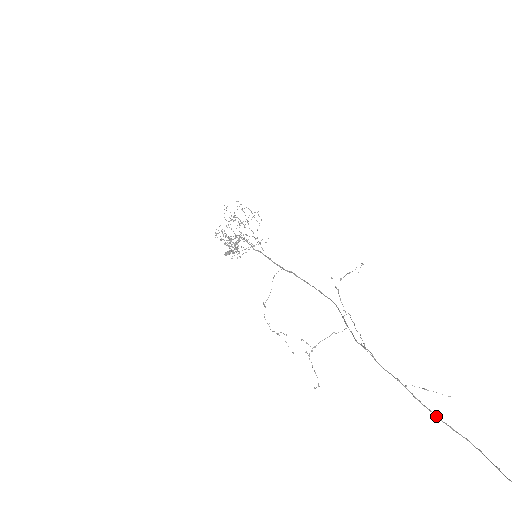
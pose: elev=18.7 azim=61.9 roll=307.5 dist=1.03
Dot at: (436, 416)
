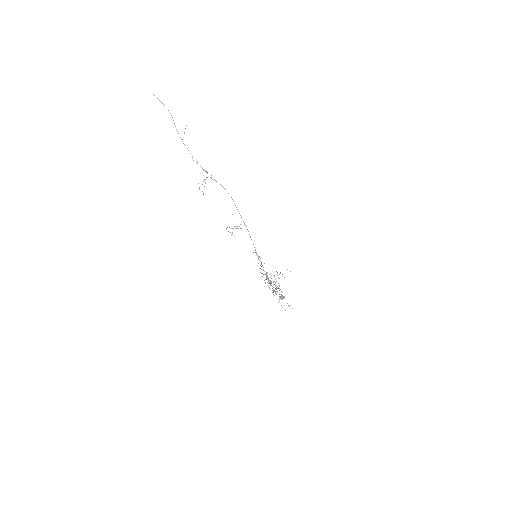
Dot at: (175, 126)
